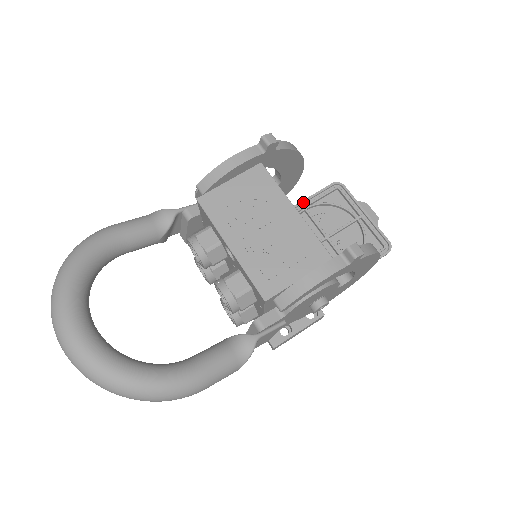
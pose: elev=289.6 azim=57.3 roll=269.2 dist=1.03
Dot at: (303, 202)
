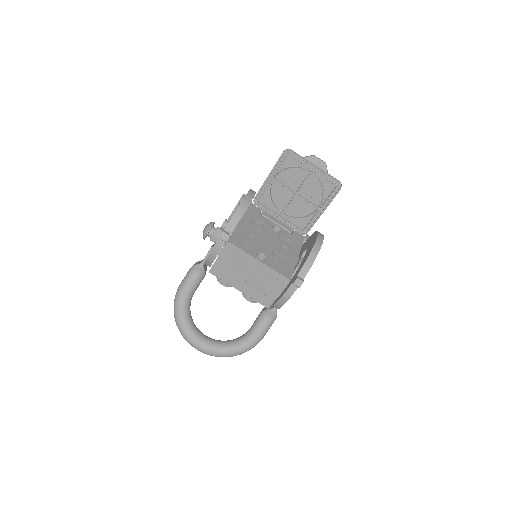
Dot at: (269, 176)
